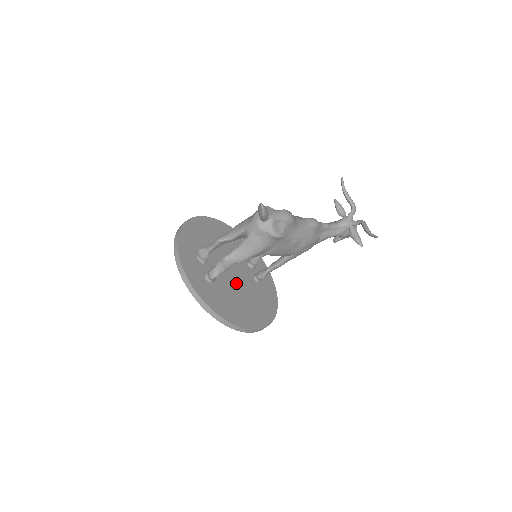
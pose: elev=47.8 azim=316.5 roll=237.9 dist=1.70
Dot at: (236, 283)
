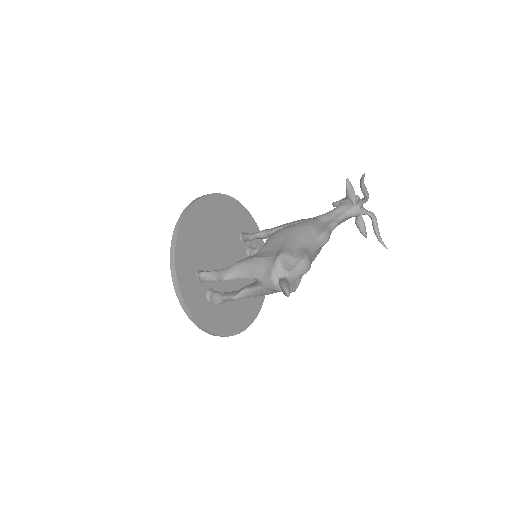
Dot at: occluded
